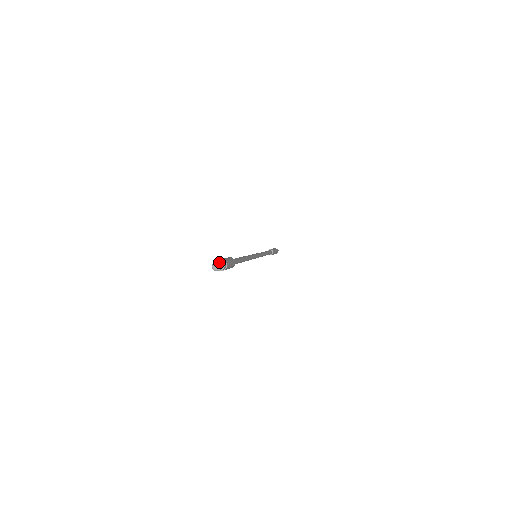
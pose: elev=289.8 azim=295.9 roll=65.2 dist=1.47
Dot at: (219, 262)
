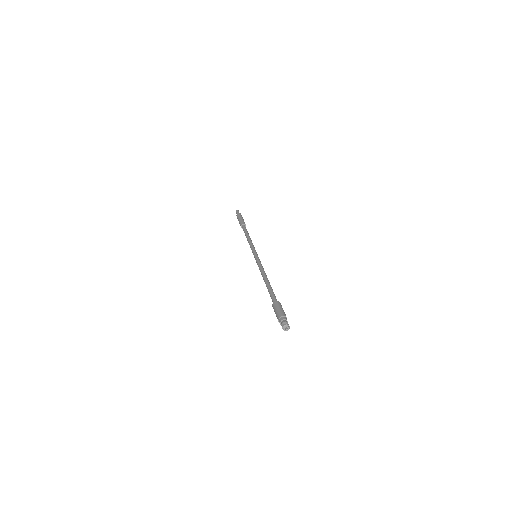
Dot at: (286, 325)
